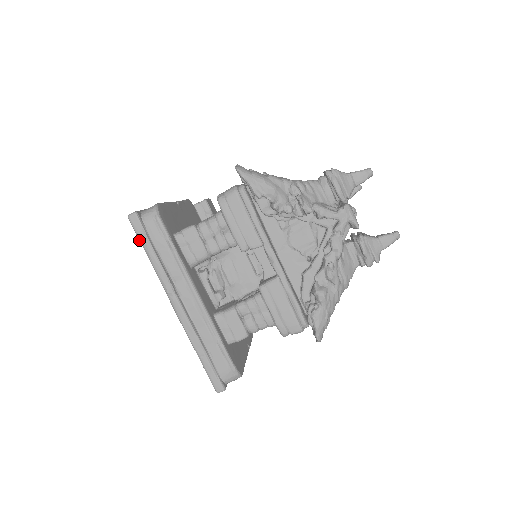
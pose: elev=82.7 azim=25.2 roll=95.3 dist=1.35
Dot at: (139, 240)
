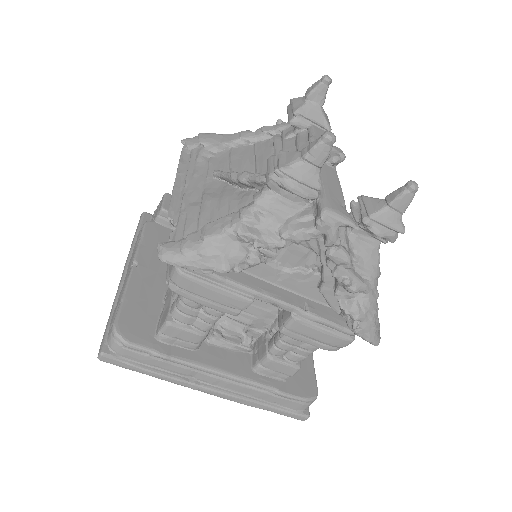
Dot at: (128, 368)
